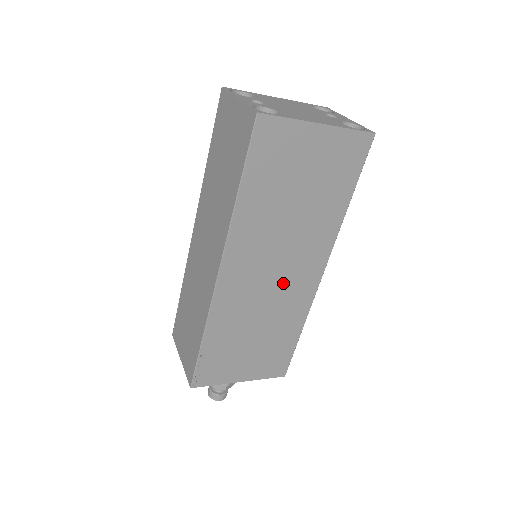
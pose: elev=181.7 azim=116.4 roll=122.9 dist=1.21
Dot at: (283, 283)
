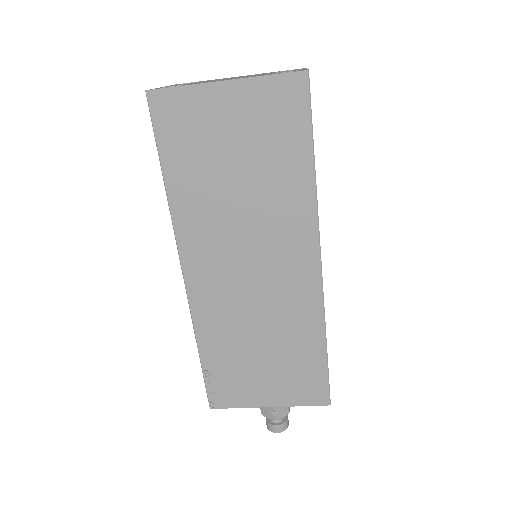
Dot at: (268, 281)
